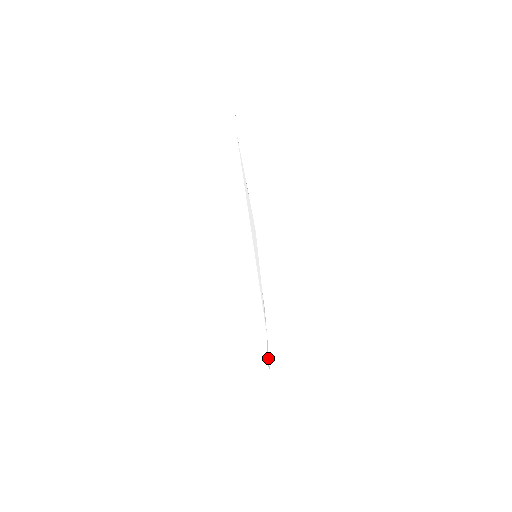
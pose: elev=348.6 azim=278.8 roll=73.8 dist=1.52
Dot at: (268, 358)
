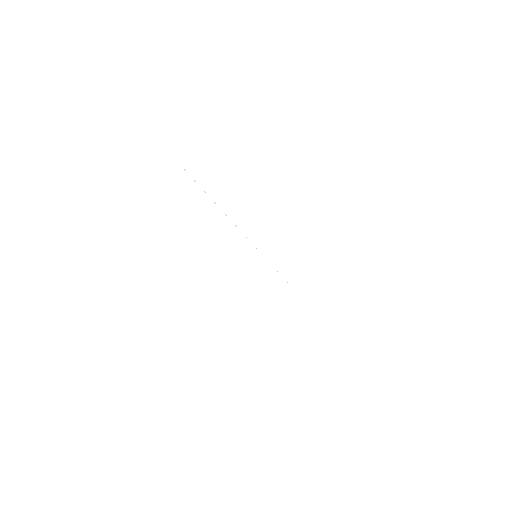
Dot at: occluded
